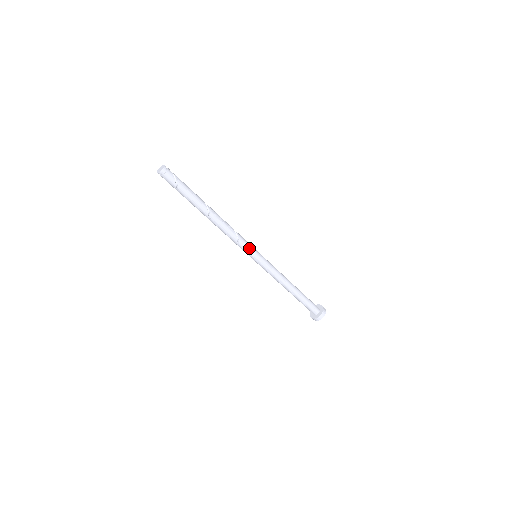
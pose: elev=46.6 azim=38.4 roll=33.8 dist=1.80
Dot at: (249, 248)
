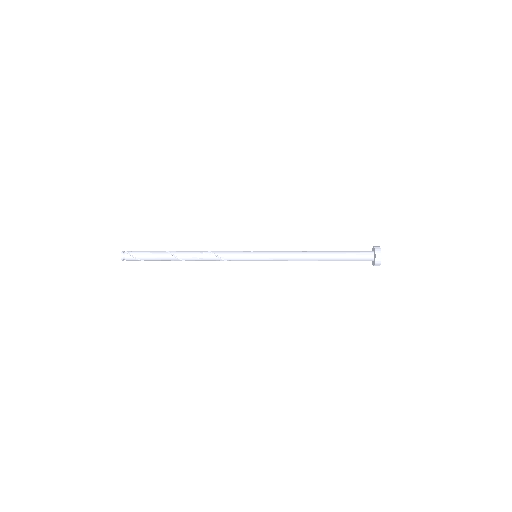
Dot at: (240, 259)
